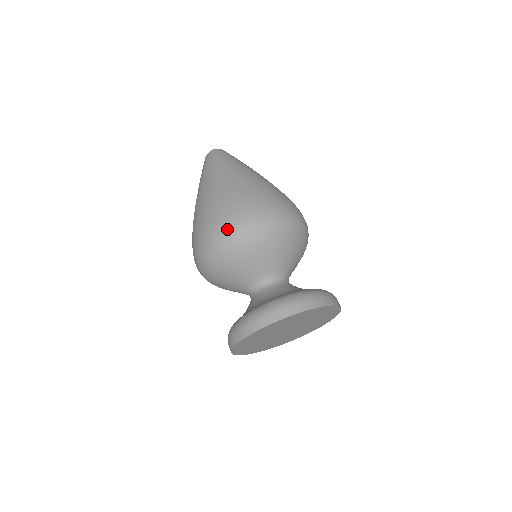
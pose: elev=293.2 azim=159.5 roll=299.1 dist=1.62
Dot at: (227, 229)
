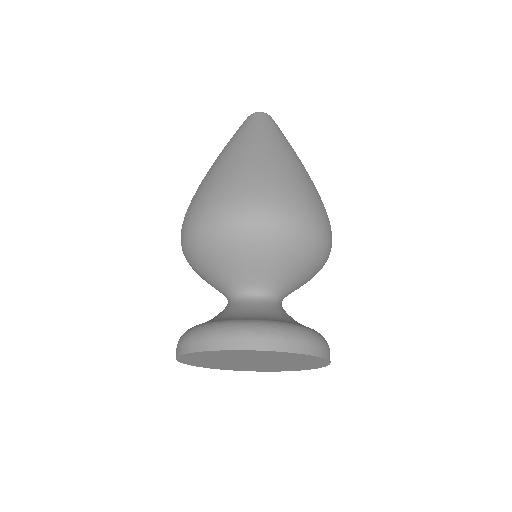
Dot at: (189, 222)
